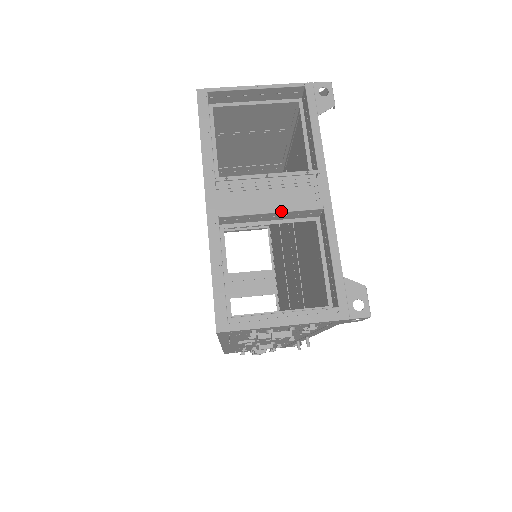
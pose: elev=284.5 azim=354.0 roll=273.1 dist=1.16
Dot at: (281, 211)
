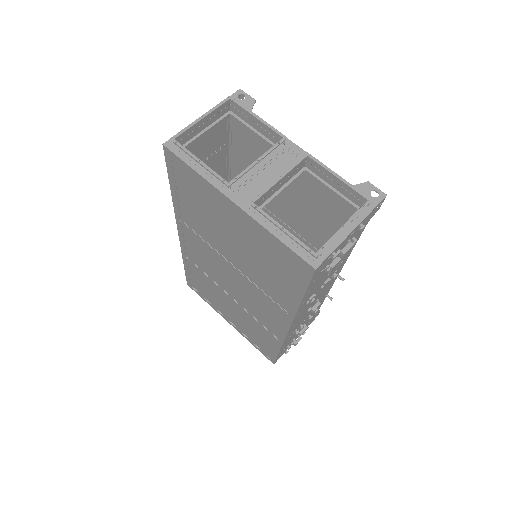
Dot at: (286, 173)
